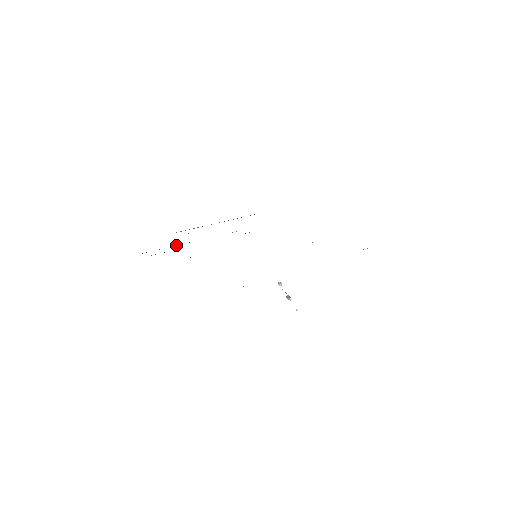
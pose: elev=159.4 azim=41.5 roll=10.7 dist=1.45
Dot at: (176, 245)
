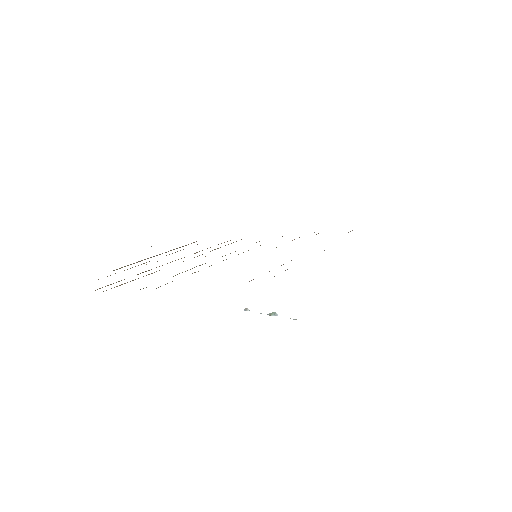
Dot at: occluded
